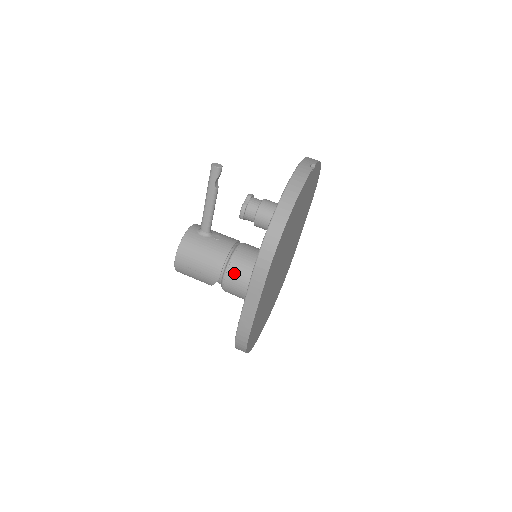
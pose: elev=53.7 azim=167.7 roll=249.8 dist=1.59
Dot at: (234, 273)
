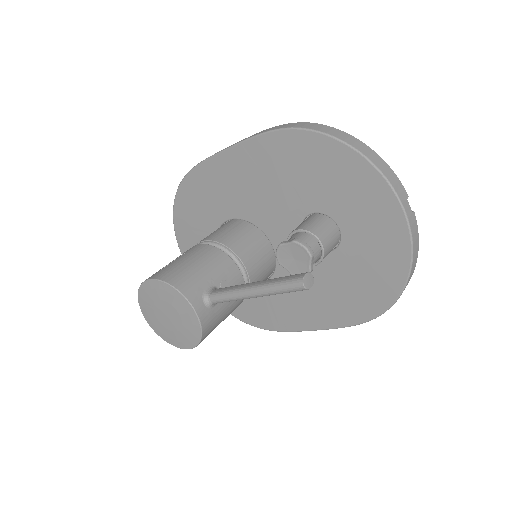
Dot at: occluded
